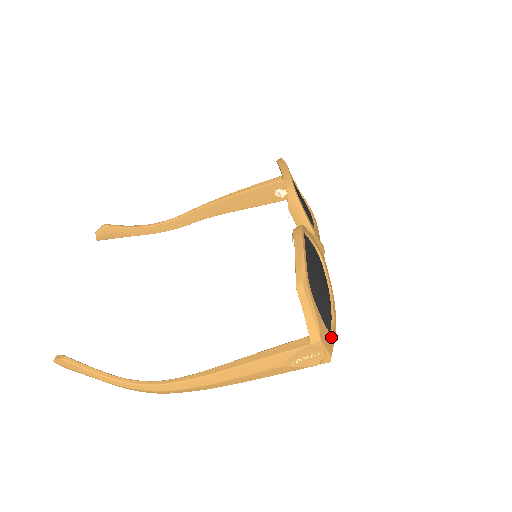
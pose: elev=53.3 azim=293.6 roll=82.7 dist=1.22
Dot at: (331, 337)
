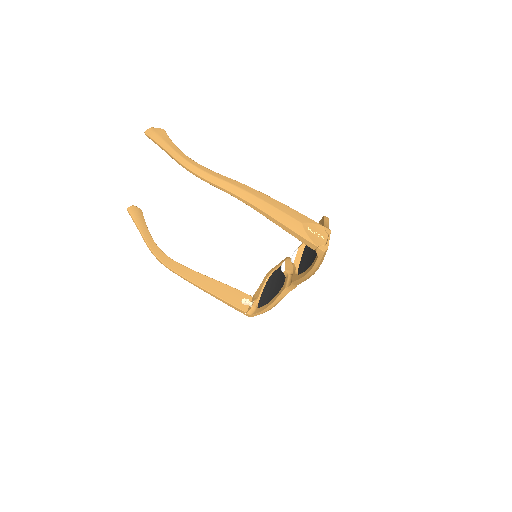
Dot at: occluded
